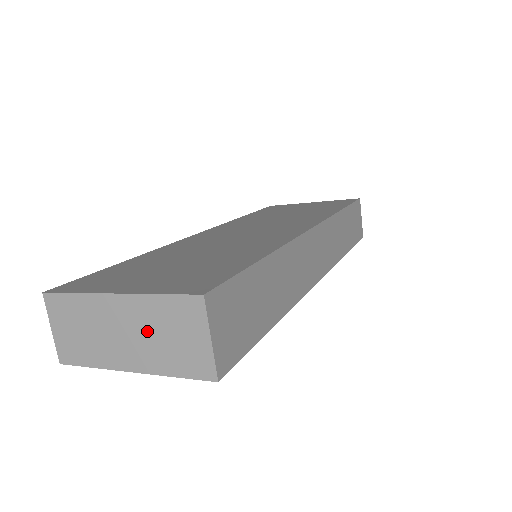
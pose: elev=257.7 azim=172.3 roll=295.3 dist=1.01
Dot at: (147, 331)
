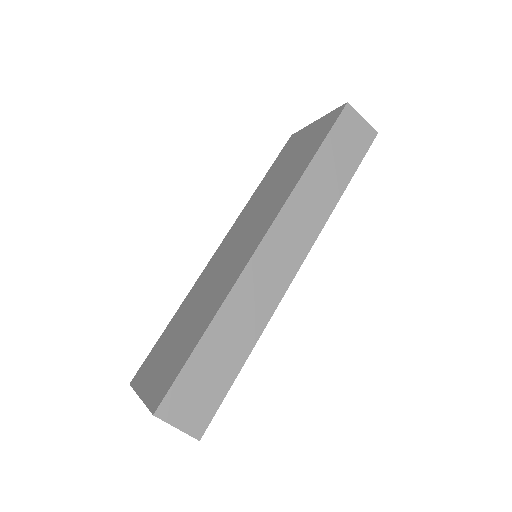
Dot at: occluded
